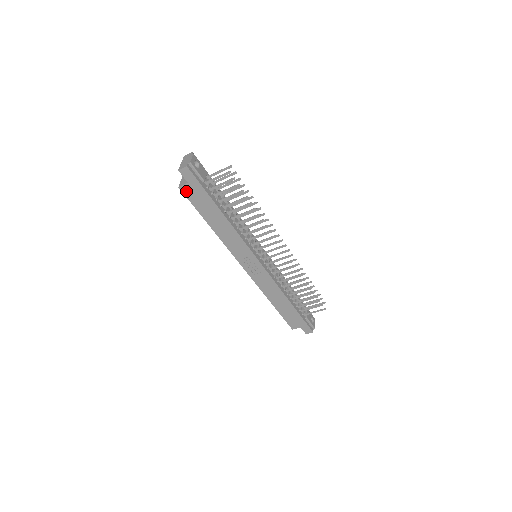
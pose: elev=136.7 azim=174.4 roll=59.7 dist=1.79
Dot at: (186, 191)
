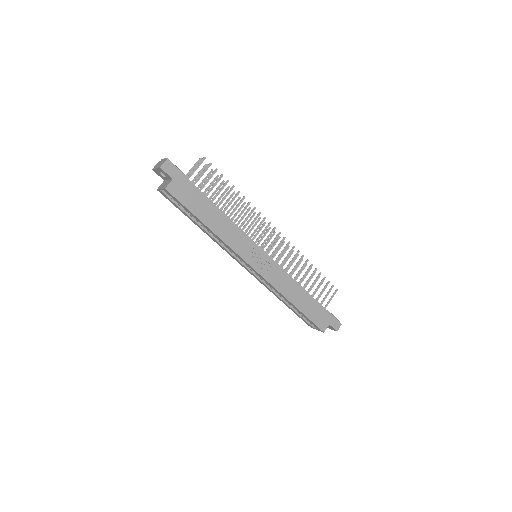
Dot at: (173, 191)
